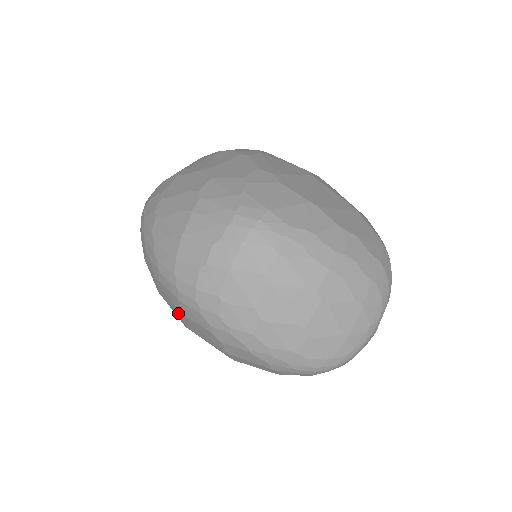
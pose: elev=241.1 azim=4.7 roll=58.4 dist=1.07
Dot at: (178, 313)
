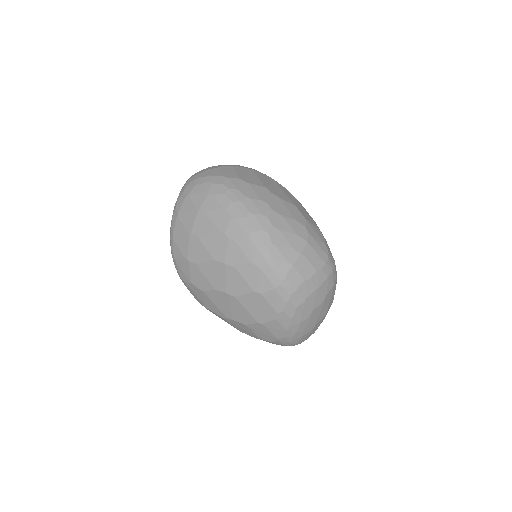
Dot at: (254, 291)
